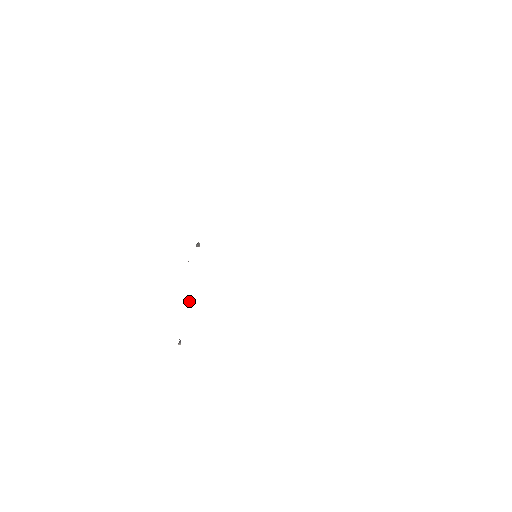
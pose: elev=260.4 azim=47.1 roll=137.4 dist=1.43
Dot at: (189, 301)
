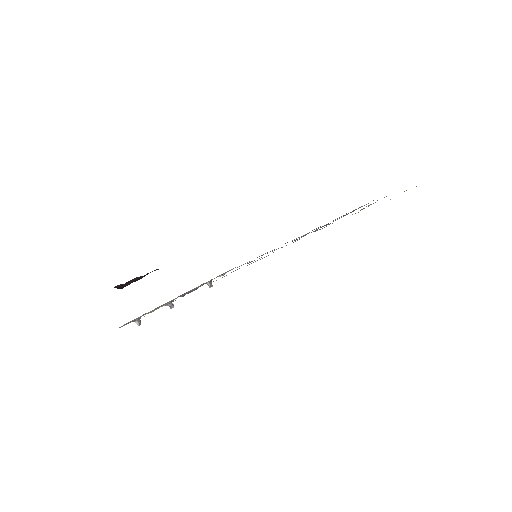
Dot at: (173, 307)
